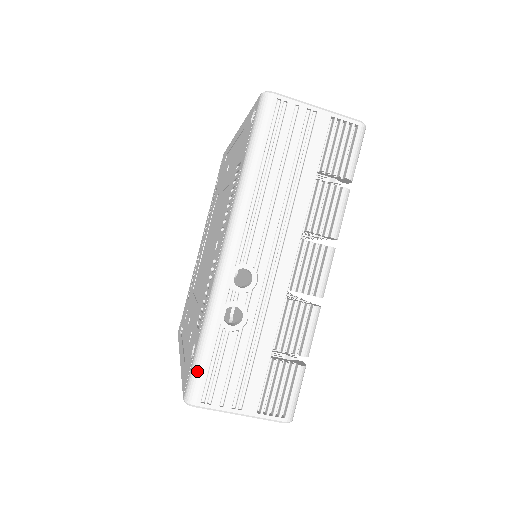
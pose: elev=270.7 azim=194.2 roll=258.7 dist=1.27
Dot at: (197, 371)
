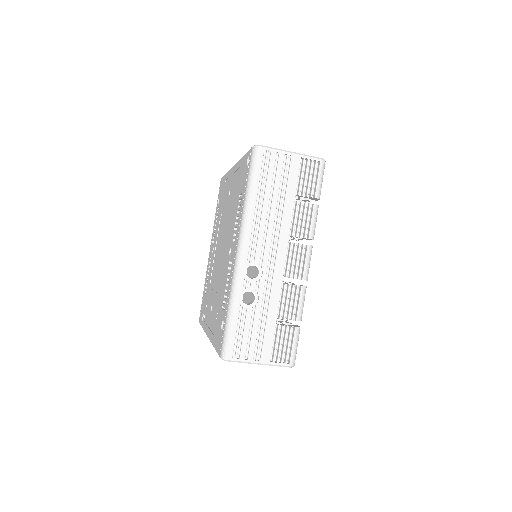
Dot at: (228, 337)
